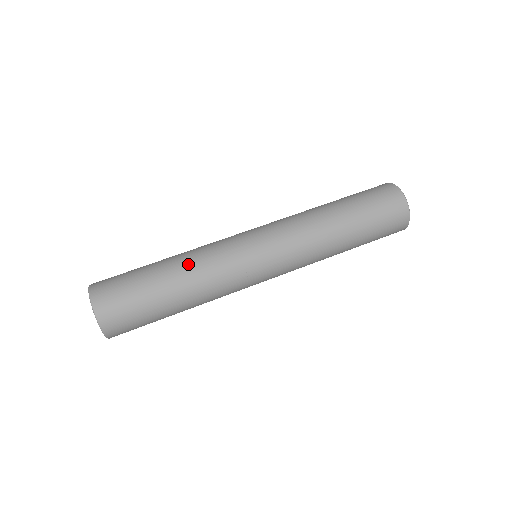
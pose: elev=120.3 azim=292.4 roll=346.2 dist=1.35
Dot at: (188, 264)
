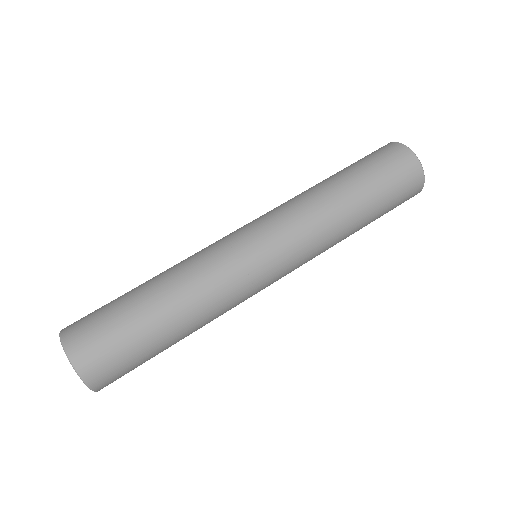
Dot at: (169, 269)
